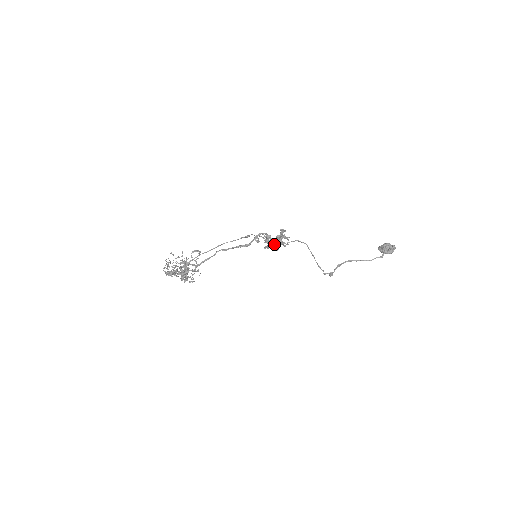
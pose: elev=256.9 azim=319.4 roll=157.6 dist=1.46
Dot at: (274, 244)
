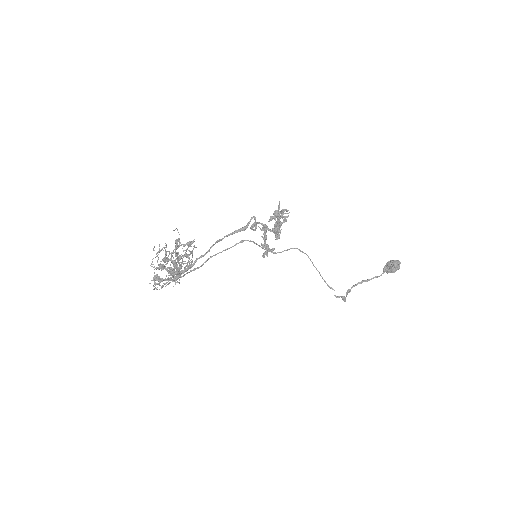
Dot at: occluded
